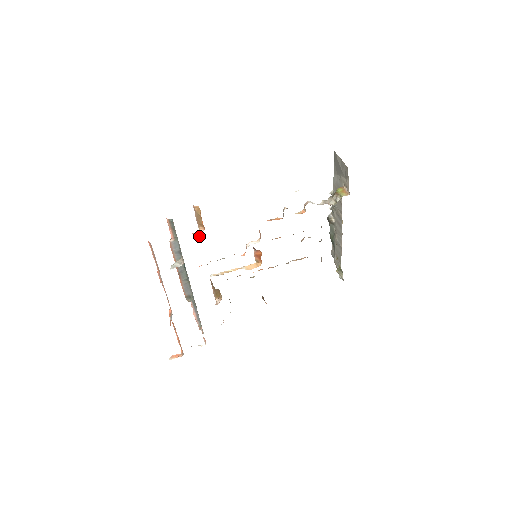
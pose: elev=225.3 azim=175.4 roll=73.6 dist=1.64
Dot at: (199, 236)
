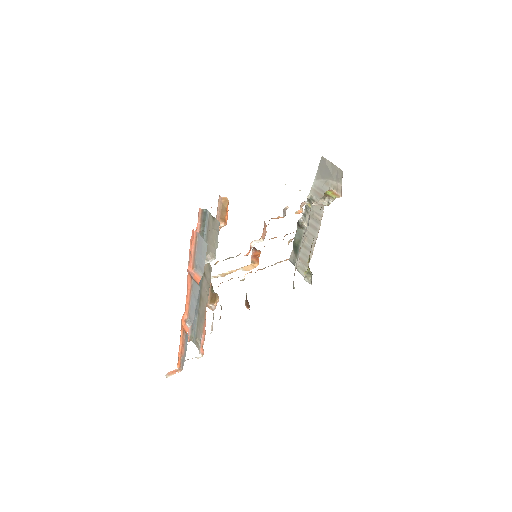
Dot at: occluded
